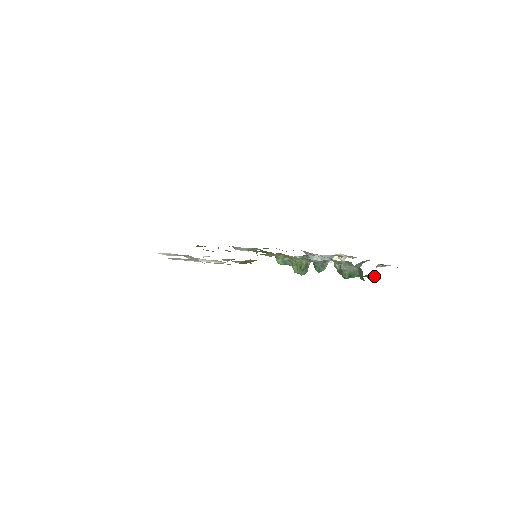
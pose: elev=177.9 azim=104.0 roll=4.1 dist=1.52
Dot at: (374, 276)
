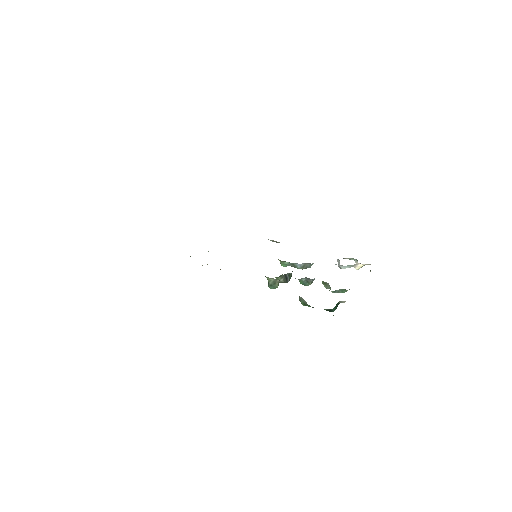
Dot at: (333, 311)
